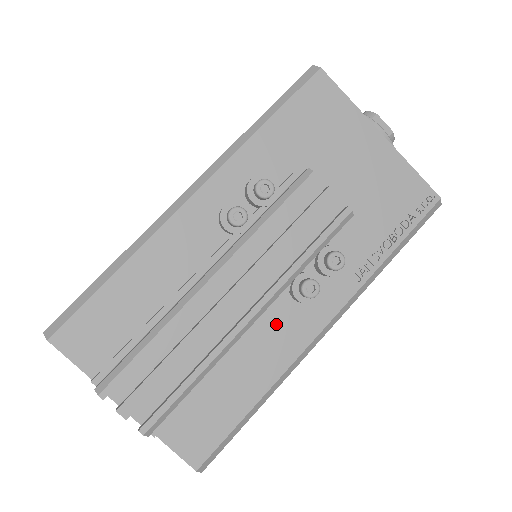
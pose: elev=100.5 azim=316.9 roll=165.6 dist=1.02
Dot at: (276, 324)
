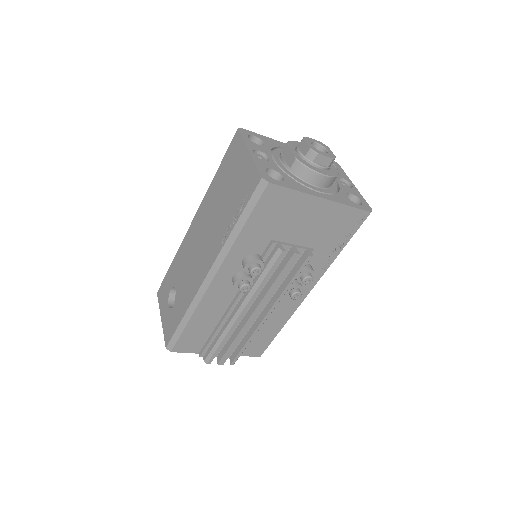
Dot at: (281, 304)
